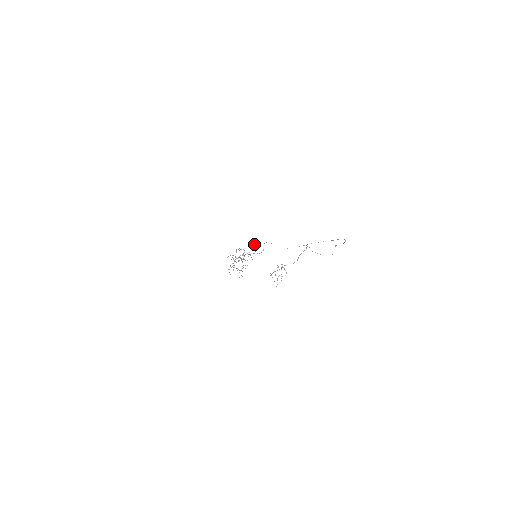
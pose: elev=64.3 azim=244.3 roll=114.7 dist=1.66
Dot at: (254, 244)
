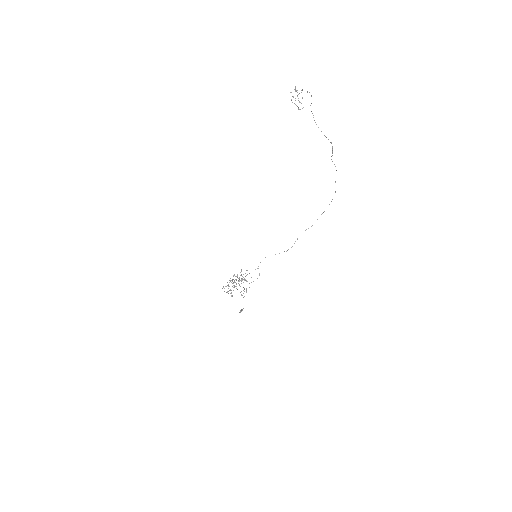
Dot at: occluded
